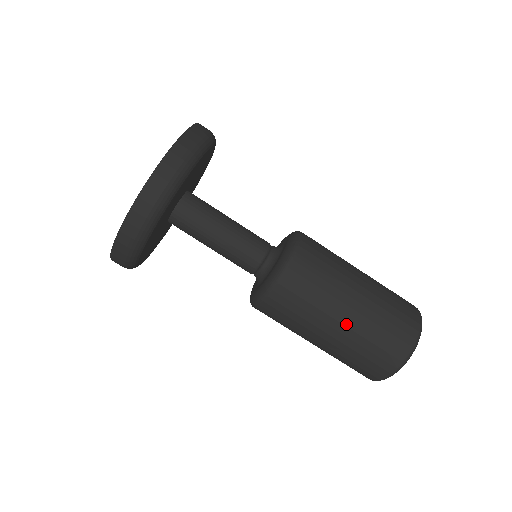
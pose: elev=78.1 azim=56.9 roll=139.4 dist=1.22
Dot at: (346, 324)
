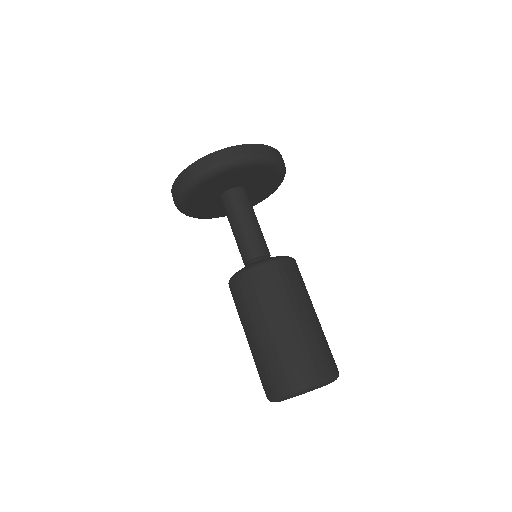
Dot at: (314, 318)
